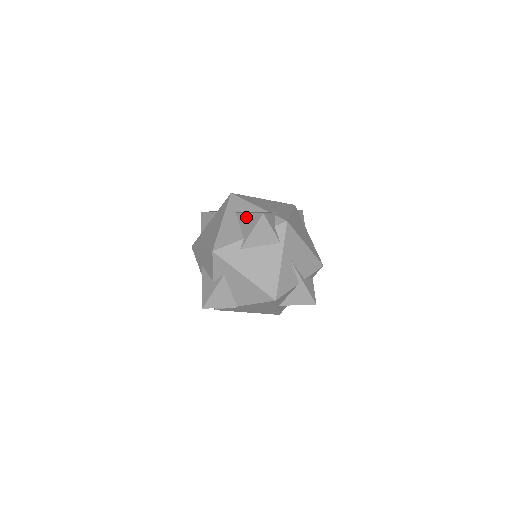
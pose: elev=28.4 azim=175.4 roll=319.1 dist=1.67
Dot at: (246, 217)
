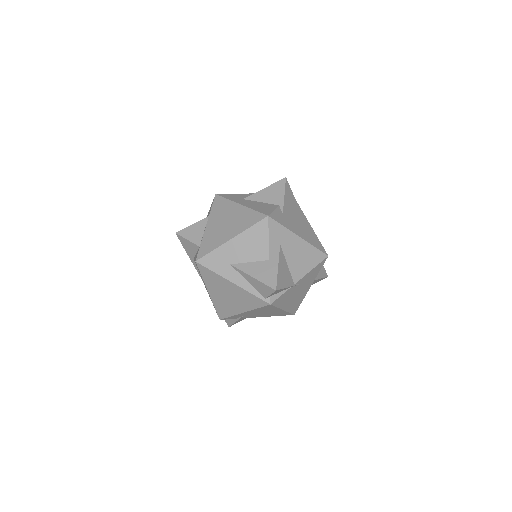
Dot at: (264, 192)
